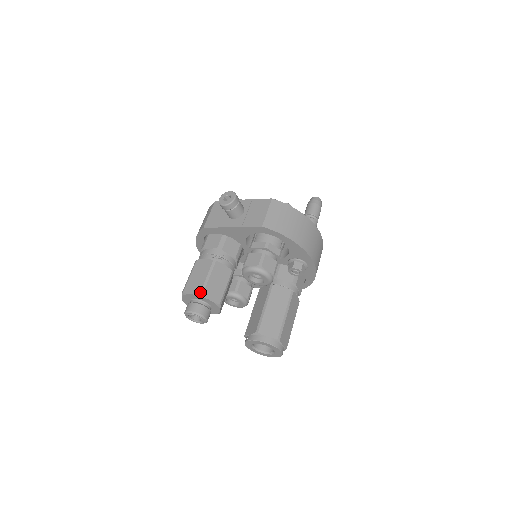
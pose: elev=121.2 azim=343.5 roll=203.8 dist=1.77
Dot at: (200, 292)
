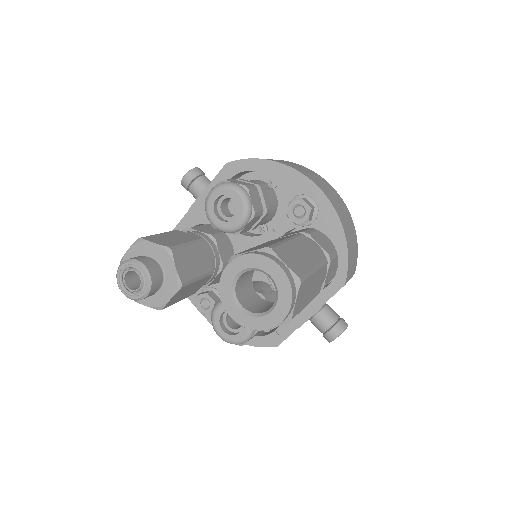
Dot at: (138, 238)
